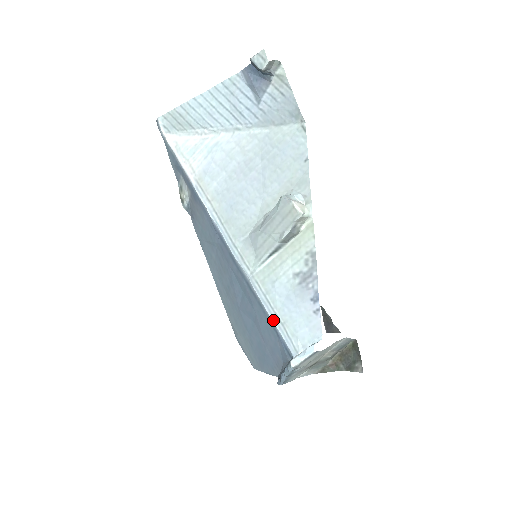
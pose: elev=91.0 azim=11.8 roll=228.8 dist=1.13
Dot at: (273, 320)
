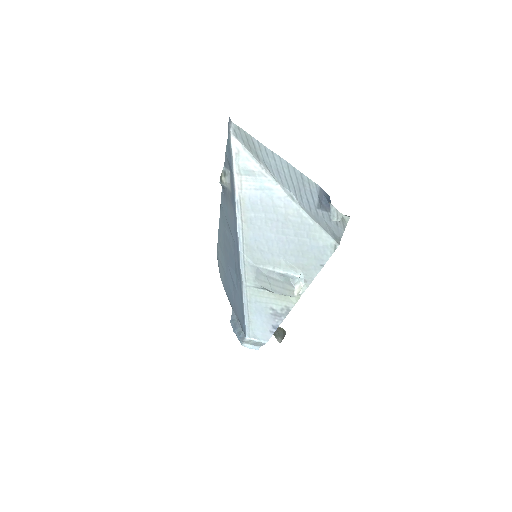
Dot at: (245, 315)
